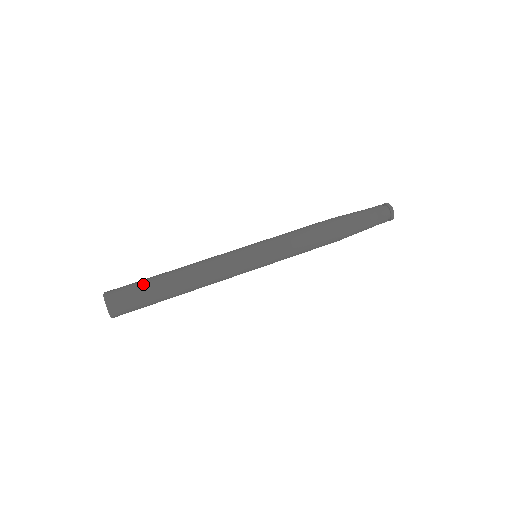
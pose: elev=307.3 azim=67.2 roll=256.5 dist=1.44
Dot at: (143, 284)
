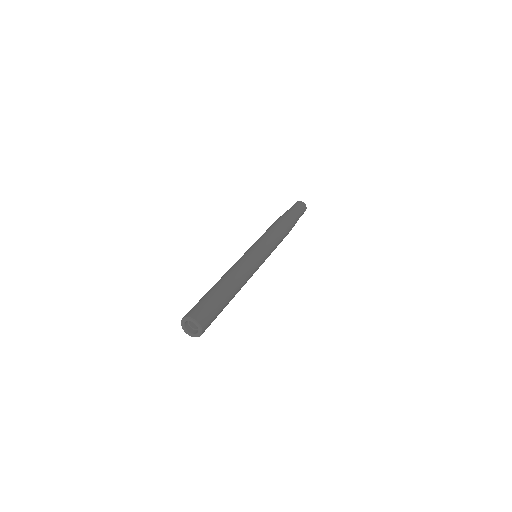
Dot at: (208, 297)
